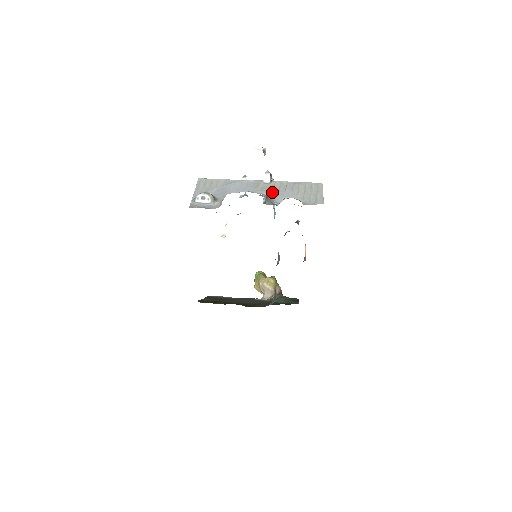
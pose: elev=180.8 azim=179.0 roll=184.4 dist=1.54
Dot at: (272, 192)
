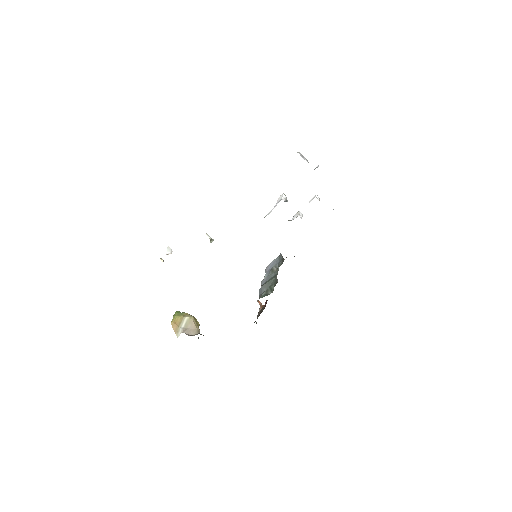
Dot at: occluded
